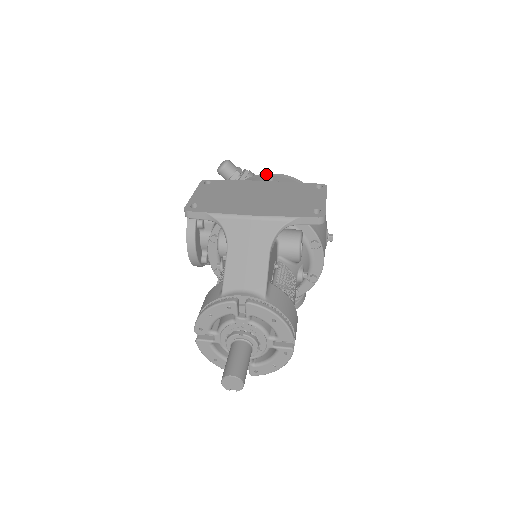
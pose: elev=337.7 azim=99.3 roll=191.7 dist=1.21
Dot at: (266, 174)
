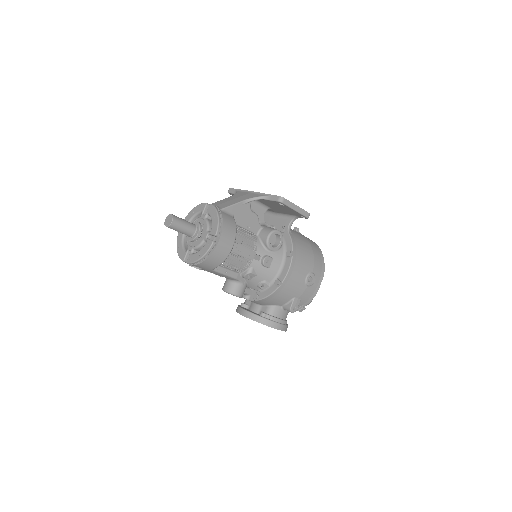
Dot at: occluded
